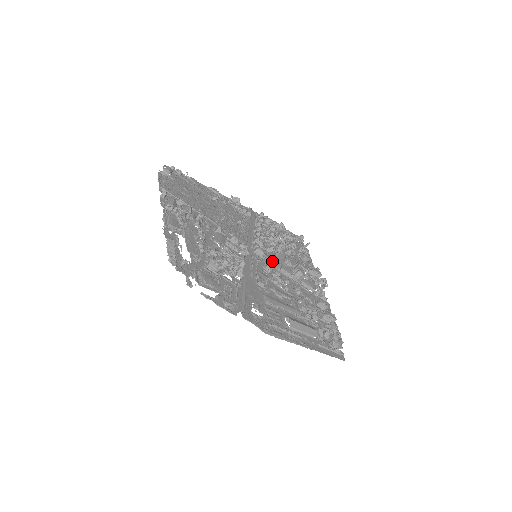
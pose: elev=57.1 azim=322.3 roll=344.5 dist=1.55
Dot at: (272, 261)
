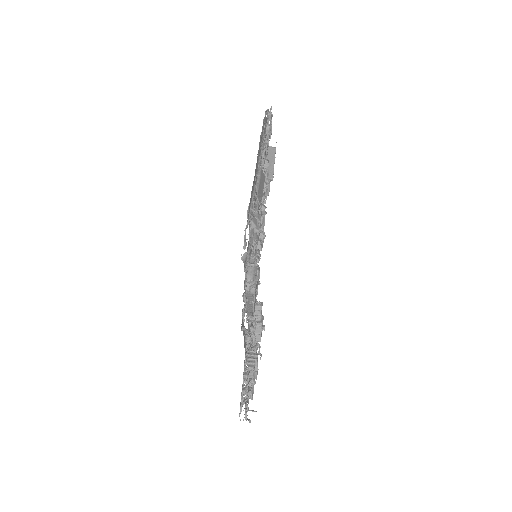
Dot at: occluded
